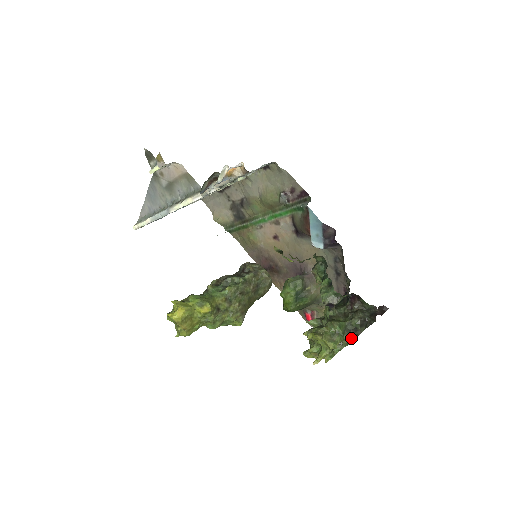
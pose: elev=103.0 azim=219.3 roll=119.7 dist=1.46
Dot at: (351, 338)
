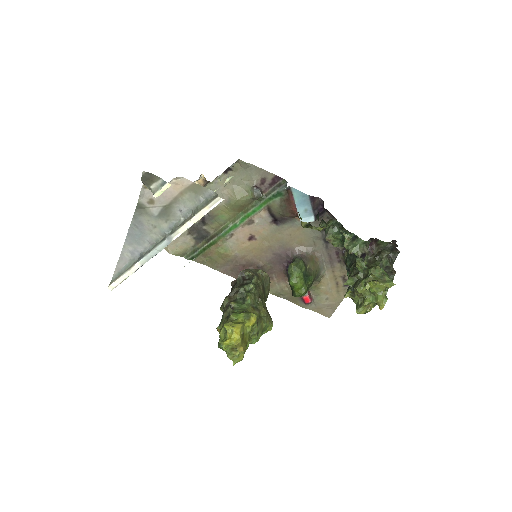
Dot at: (392, 274)
